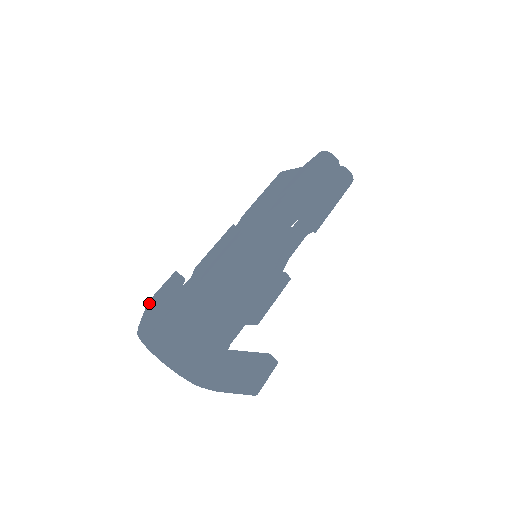
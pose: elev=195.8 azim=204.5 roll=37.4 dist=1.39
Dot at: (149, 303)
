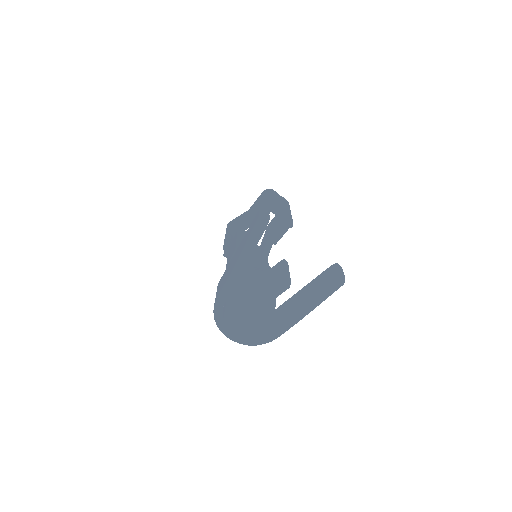
Dot at: (259, 223)
